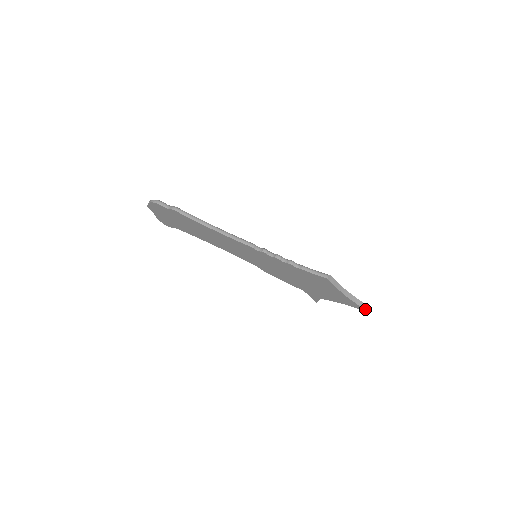
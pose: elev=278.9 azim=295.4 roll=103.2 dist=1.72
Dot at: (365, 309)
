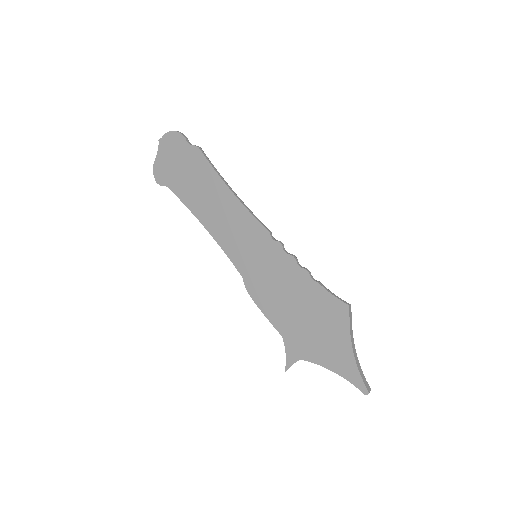
Dot at: (365, 385)
